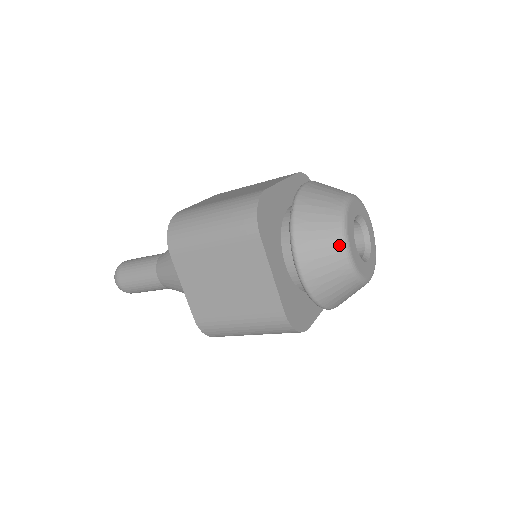
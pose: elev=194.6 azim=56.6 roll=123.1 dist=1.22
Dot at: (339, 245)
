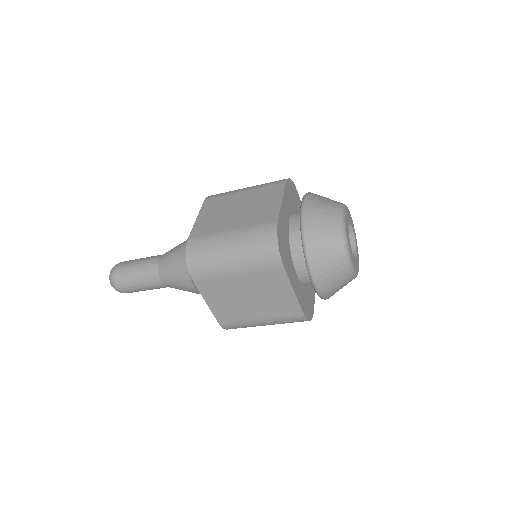
Dot at: (338, 206)
